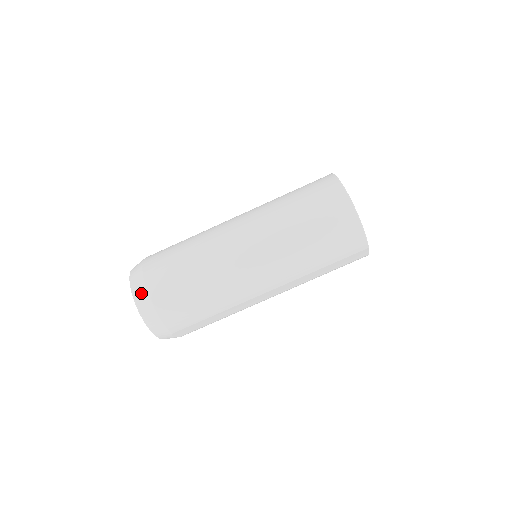
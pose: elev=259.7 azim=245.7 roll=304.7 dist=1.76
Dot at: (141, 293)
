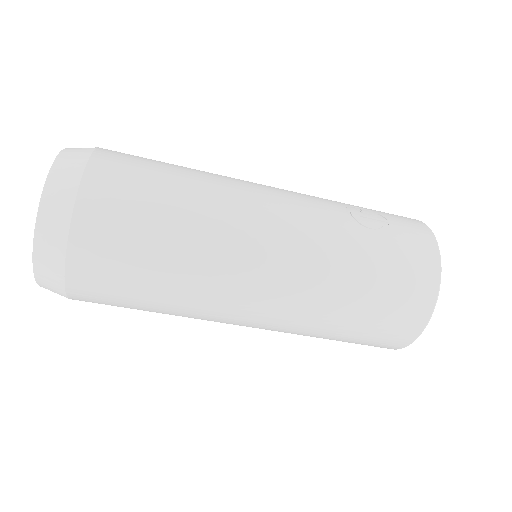
Dot at: (52, 277)
